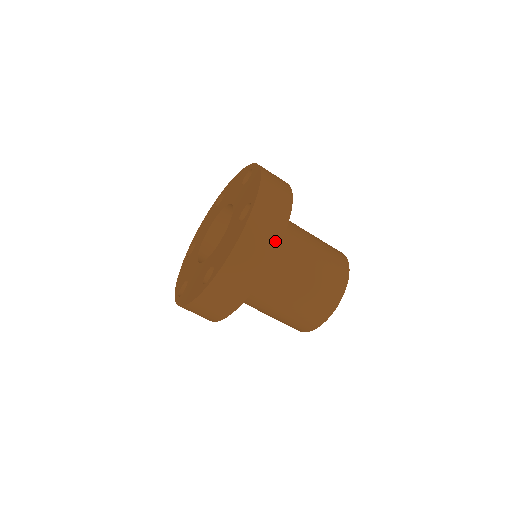
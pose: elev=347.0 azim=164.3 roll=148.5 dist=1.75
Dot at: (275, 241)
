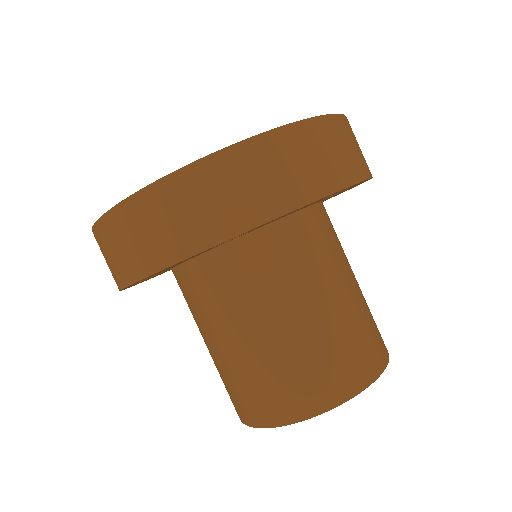
Dot at: (184, 246)
